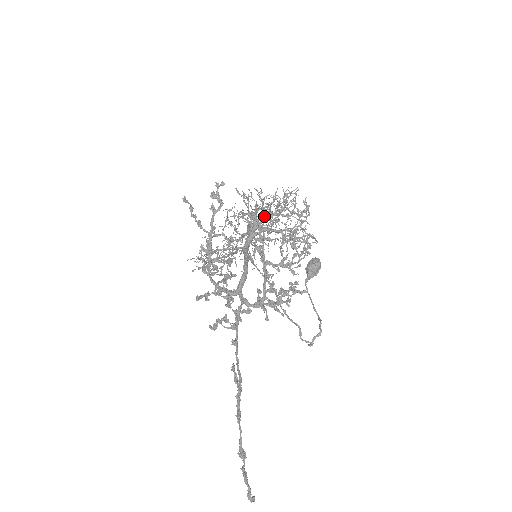
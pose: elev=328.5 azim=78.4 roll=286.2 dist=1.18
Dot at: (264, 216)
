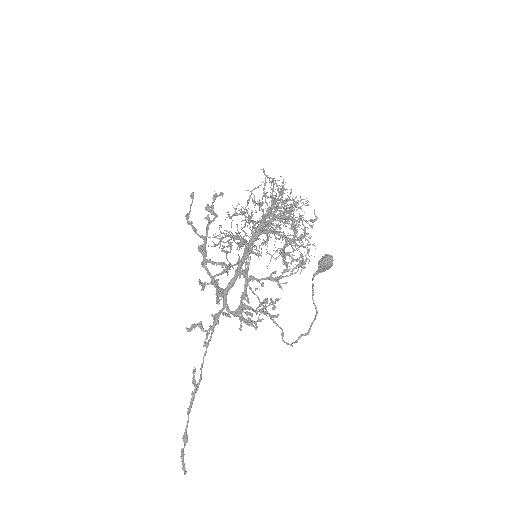
Dot at: occluded
